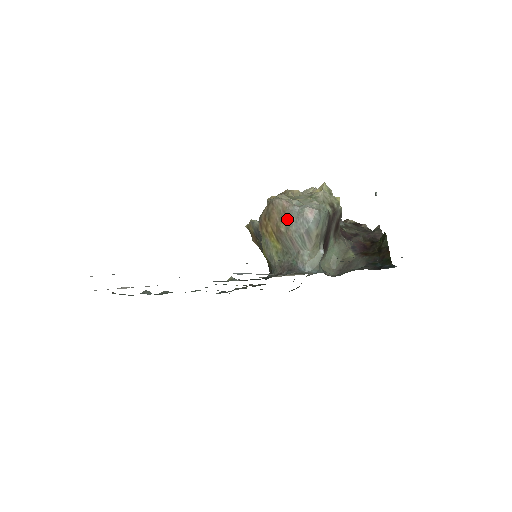
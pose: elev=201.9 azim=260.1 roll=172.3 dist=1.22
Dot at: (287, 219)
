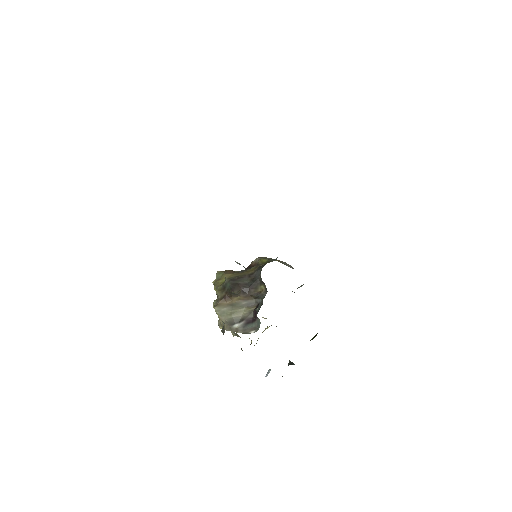
Dot at: occluded
